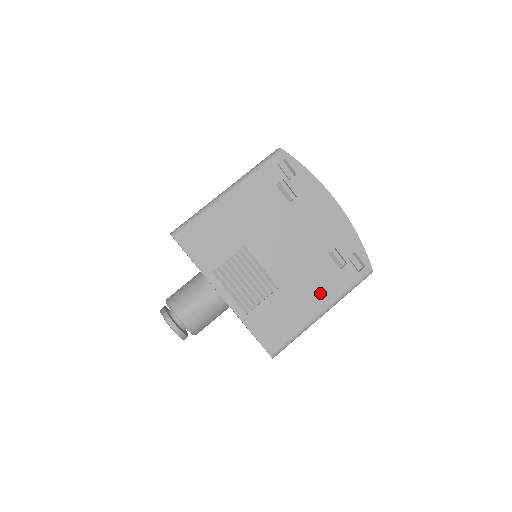
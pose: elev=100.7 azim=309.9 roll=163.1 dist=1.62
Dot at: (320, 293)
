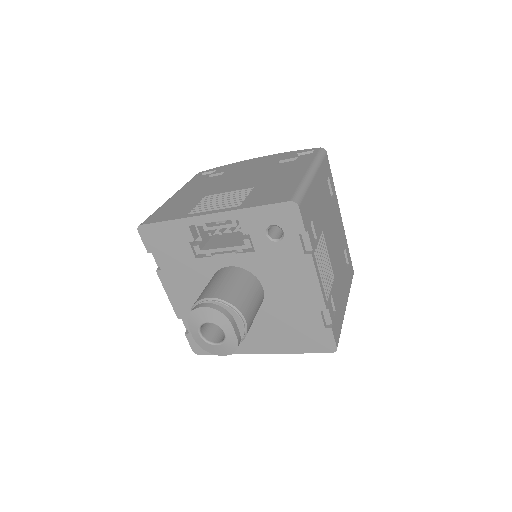
Dot at: (294, 170)
